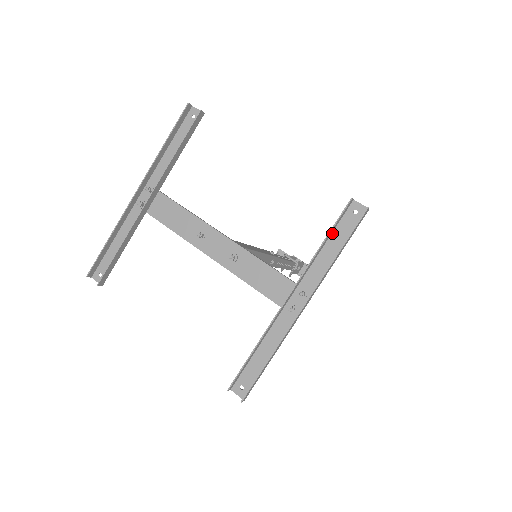
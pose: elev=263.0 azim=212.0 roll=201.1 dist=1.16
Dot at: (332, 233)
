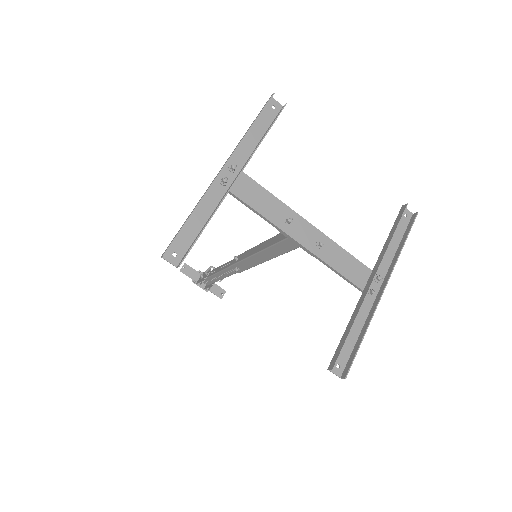
Dot at: (393, 230)
